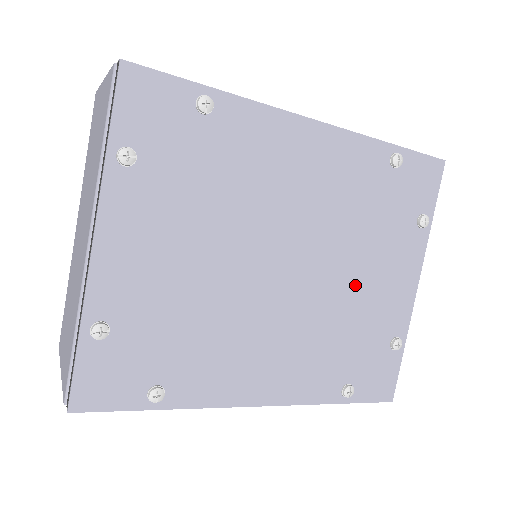
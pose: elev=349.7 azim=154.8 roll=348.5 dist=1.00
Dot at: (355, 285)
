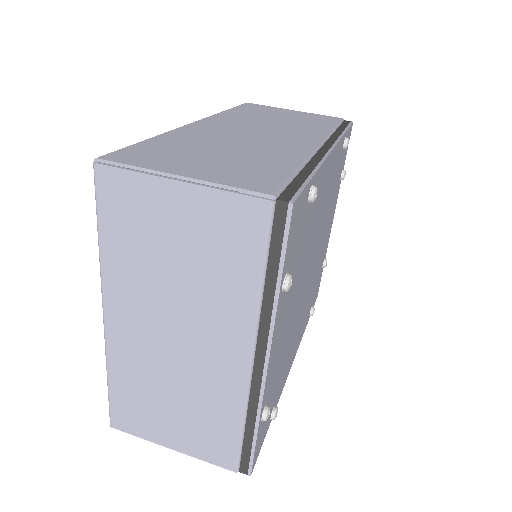
Dot at: (322, 247)
